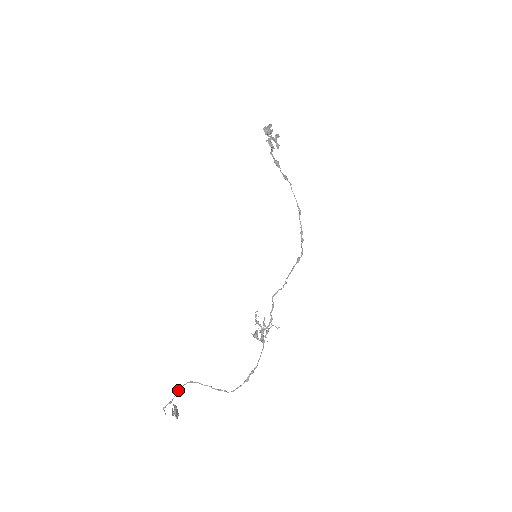
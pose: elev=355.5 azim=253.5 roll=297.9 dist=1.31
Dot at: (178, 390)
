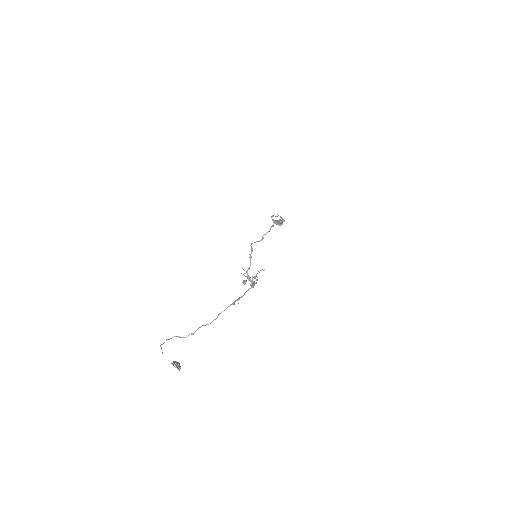
Dot at: (178, 336)
